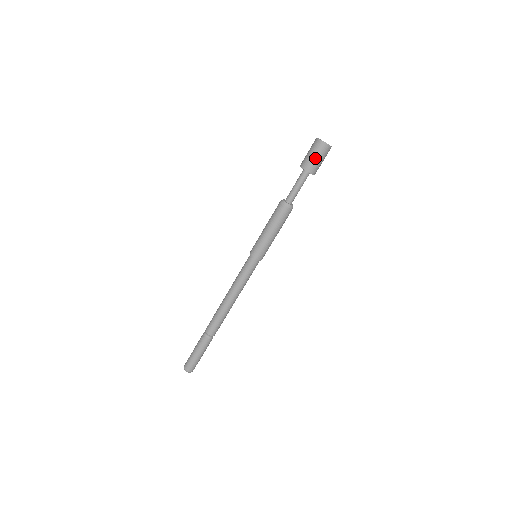
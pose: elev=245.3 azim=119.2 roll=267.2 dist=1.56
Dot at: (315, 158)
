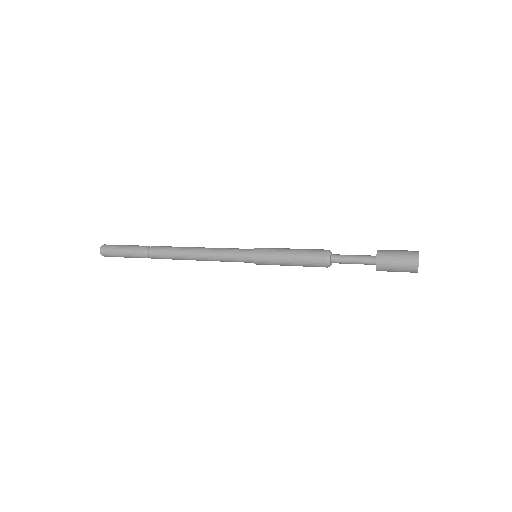
Dot at: (396, 269)
